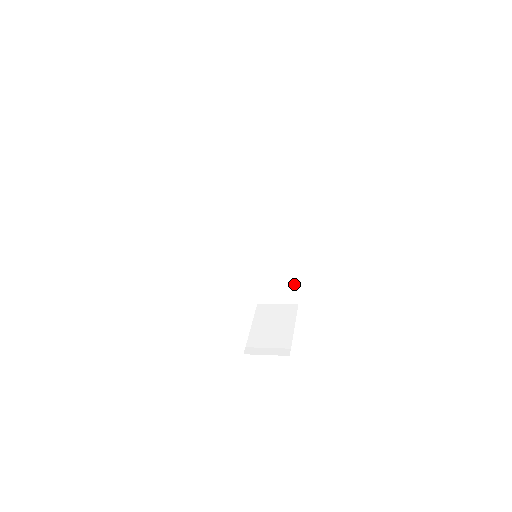
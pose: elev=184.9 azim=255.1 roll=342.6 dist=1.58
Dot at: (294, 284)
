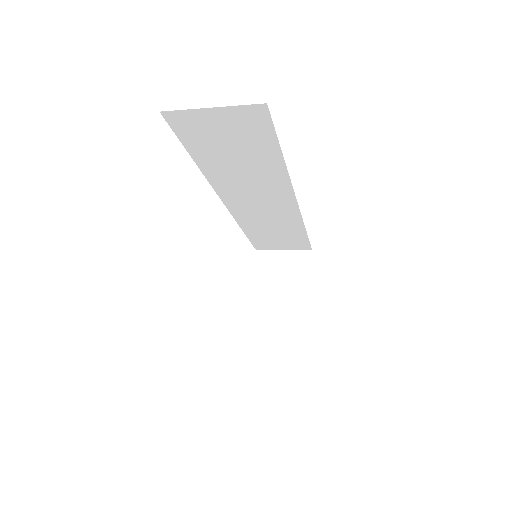
Dot at: (307, 238)
